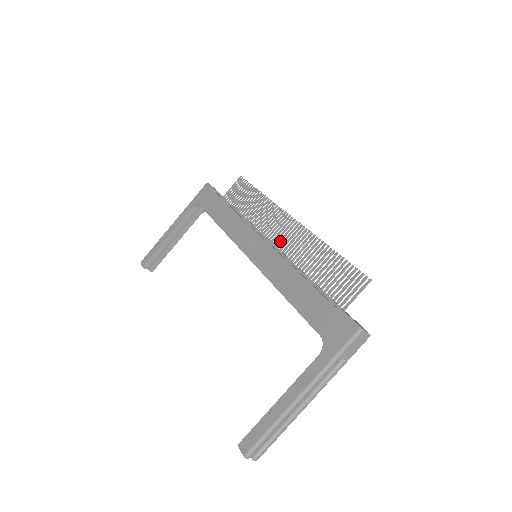
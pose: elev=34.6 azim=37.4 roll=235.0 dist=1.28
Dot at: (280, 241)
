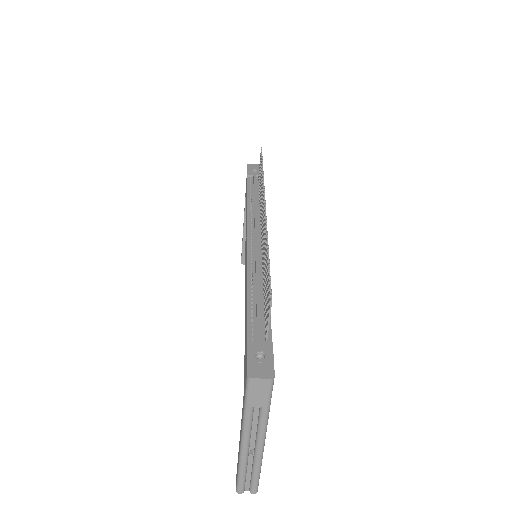
Dot at: (262, 236)
